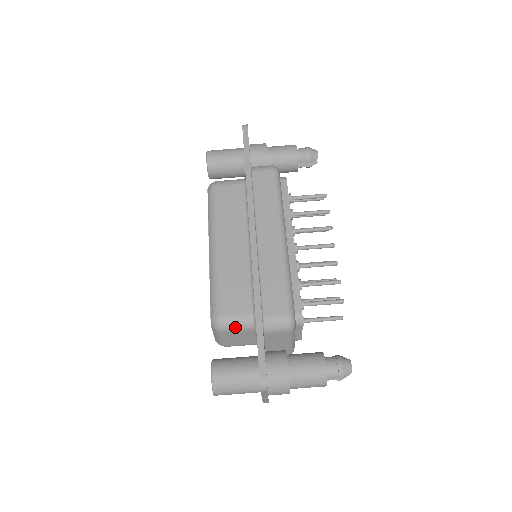
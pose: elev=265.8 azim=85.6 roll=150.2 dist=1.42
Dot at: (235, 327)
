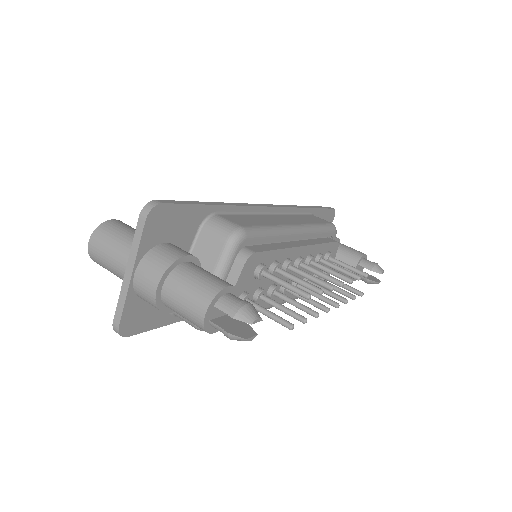
Dot at: occluded
